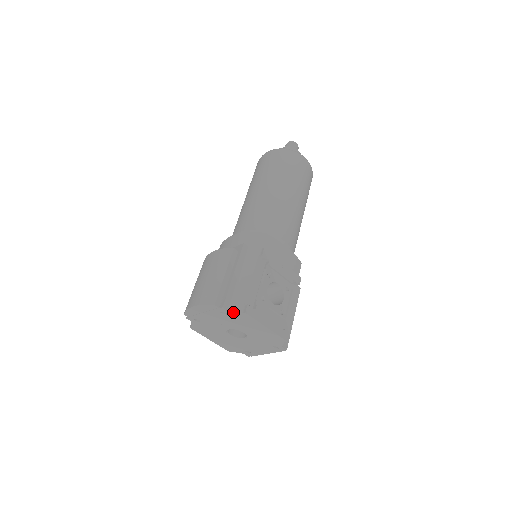
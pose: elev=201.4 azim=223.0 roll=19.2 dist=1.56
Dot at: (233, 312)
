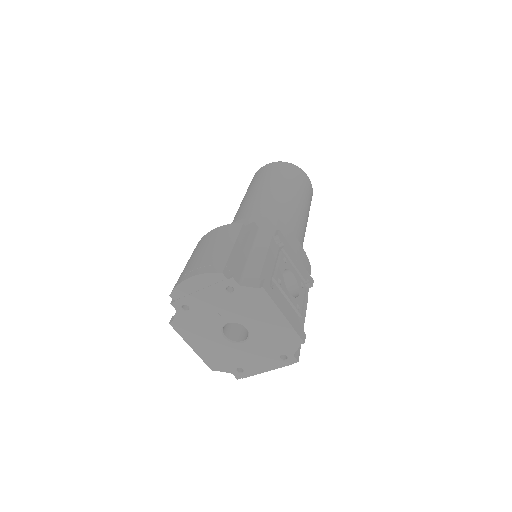
Dot at: (245, 287)
